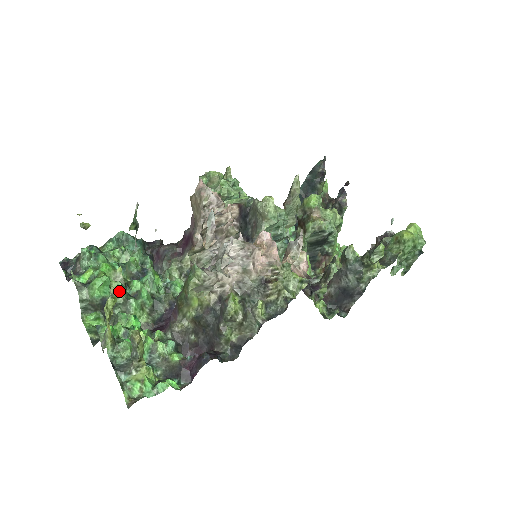
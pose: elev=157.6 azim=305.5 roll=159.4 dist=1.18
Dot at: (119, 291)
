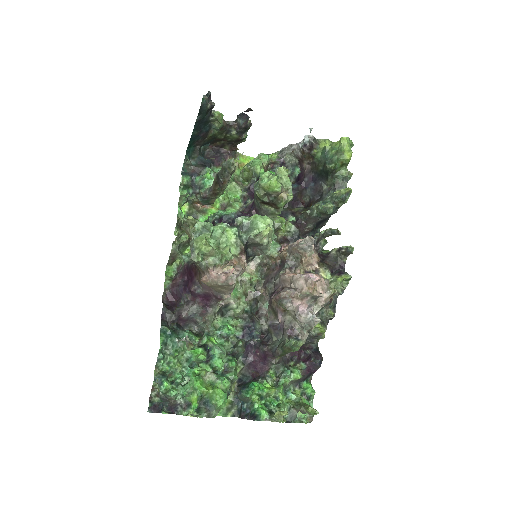
Dot at: (226, 385)
